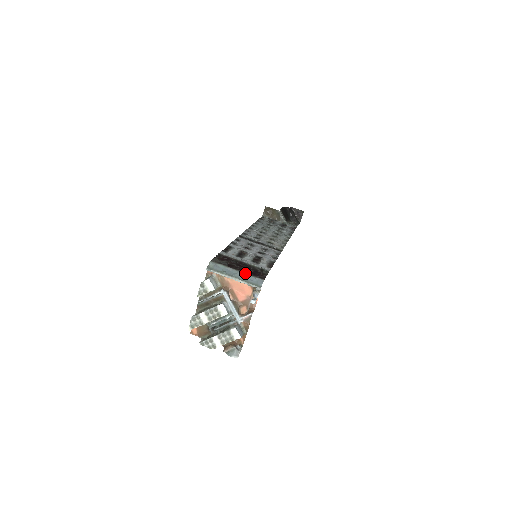
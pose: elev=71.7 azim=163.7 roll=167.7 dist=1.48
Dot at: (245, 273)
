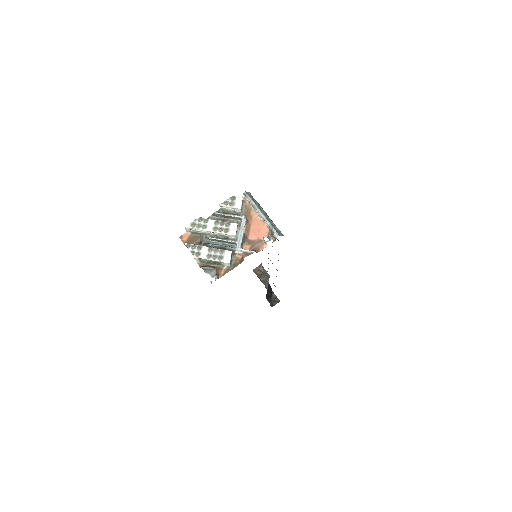
Dot at: occluded
